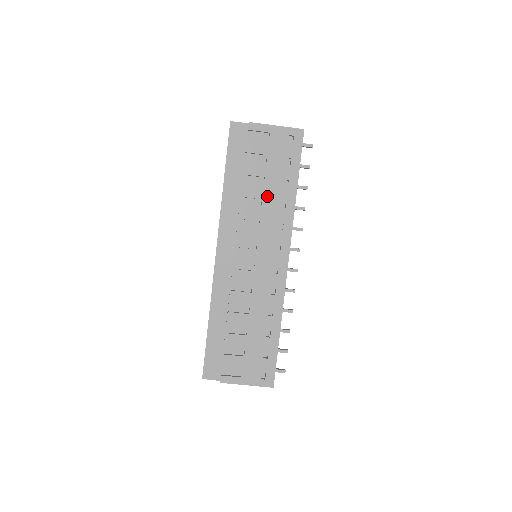
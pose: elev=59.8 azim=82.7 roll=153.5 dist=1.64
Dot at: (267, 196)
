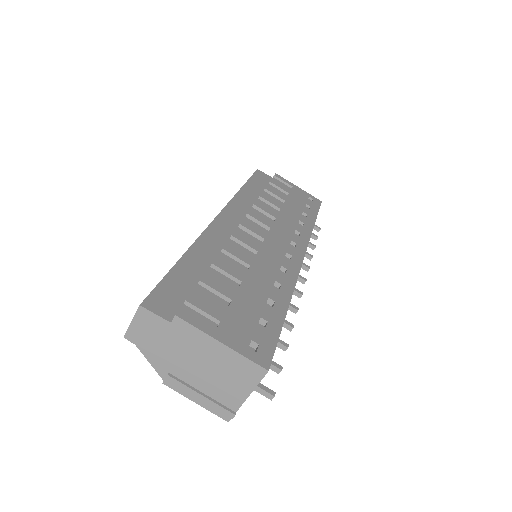
Dot at: (286, 210)
